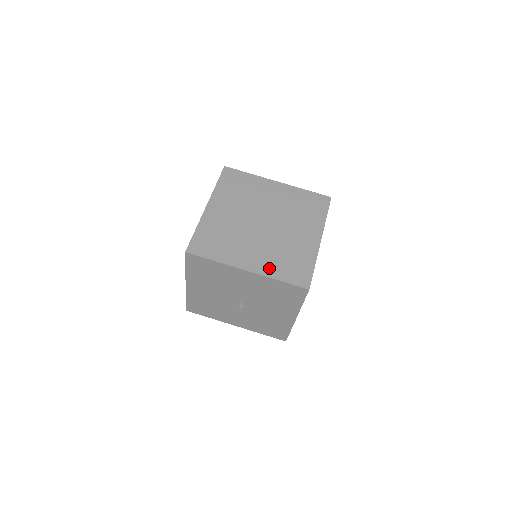
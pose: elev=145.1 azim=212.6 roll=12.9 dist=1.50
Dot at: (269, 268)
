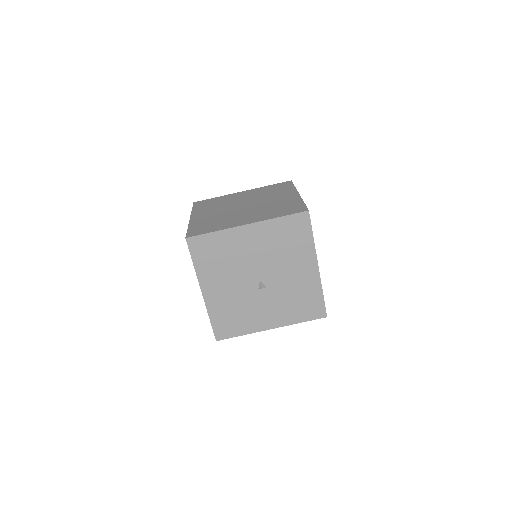
Dot at: (265, 217)
